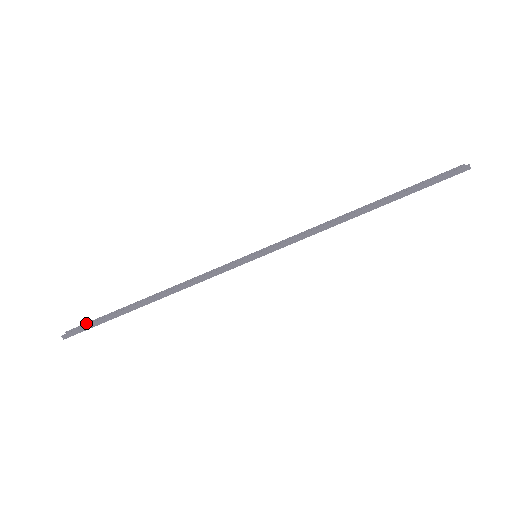
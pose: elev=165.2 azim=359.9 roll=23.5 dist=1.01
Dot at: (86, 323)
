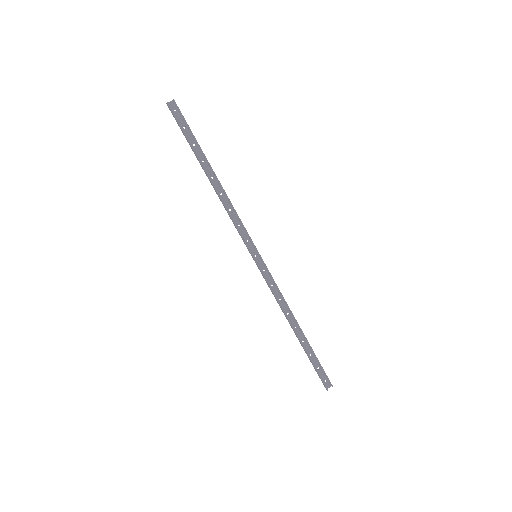
Dot at: (184, 119)
